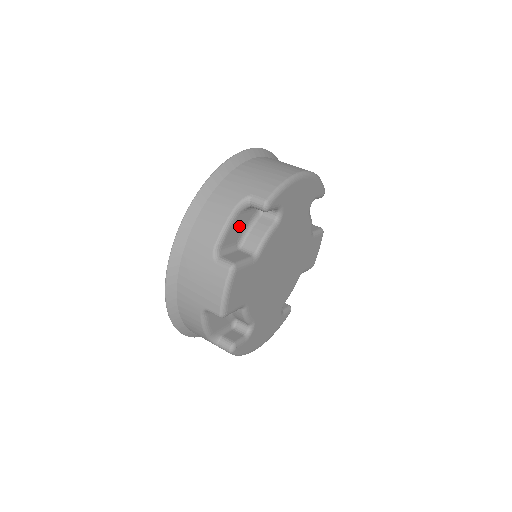
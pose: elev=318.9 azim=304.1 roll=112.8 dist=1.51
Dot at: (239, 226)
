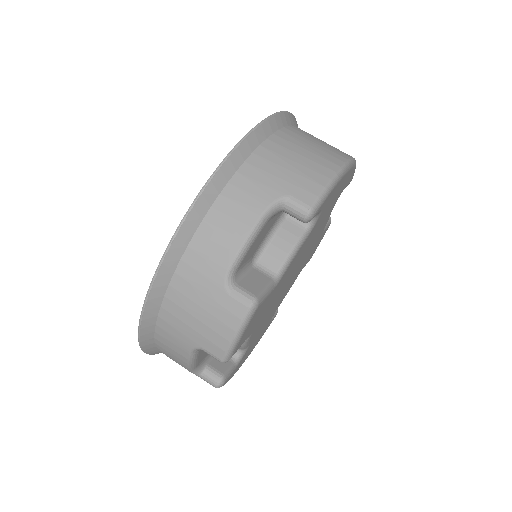
Dot at: (261, 236)
